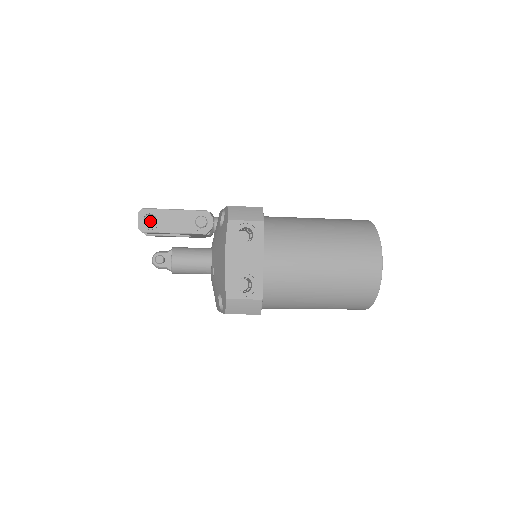
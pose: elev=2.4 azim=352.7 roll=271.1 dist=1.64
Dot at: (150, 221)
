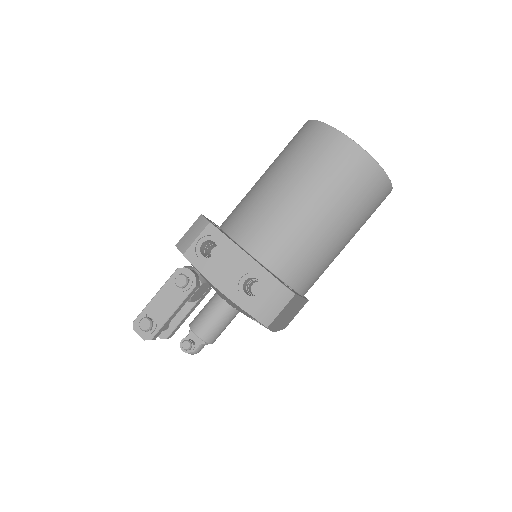
Dot at: (146, 325)
